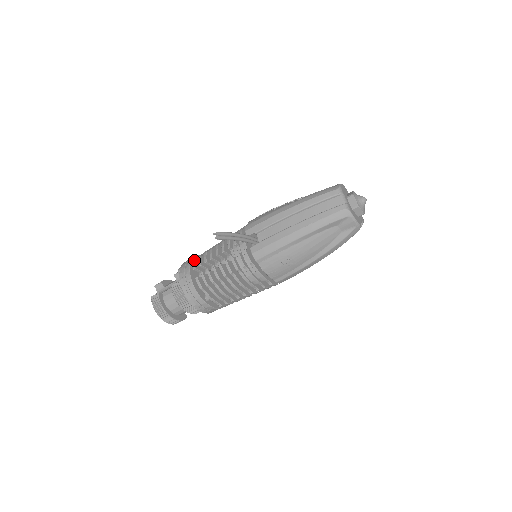
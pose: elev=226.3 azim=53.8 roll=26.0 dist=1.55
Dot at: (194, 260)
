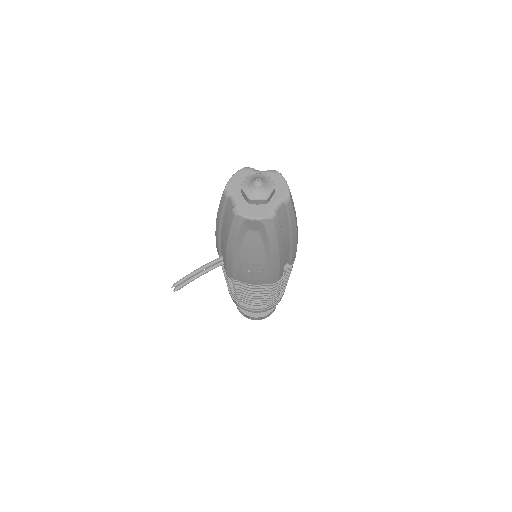
Dot at: occluded
